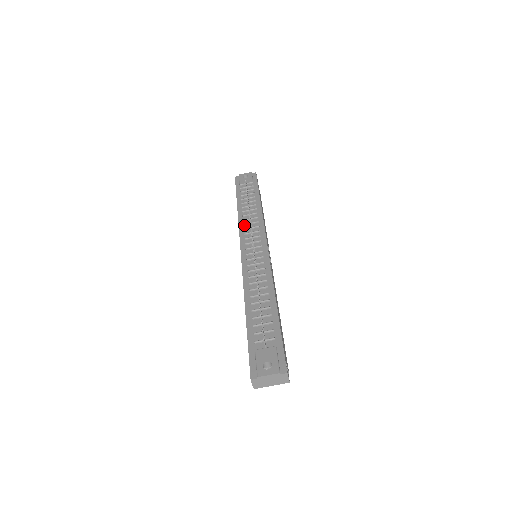
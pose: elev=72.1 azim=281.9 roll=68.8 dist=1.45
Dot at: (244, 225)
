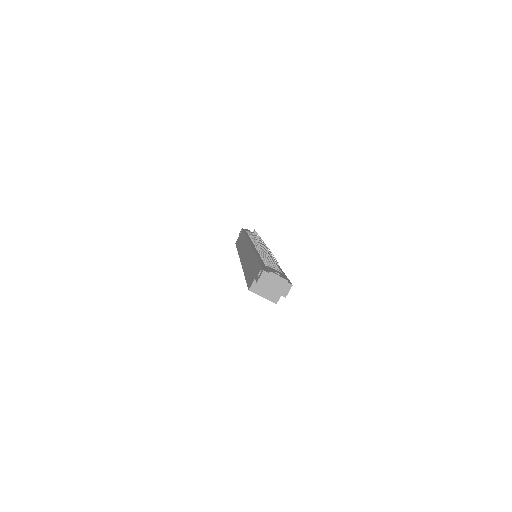
Dot at: occluded
